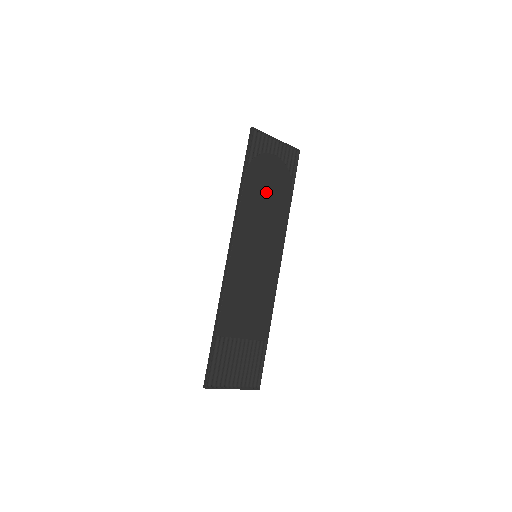
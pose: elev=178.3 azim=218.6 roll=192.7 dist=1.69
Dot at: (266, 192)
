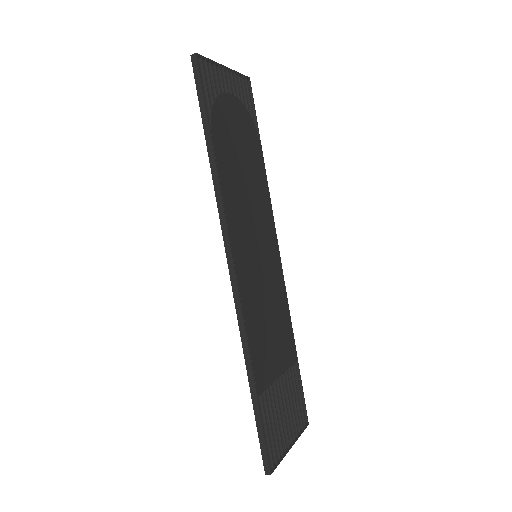
Dot at: (239, 156)
